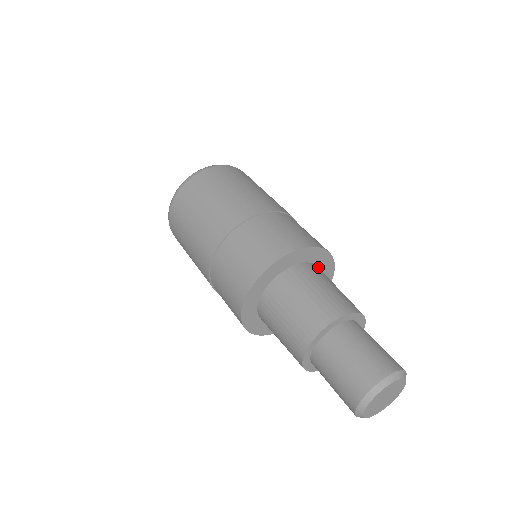
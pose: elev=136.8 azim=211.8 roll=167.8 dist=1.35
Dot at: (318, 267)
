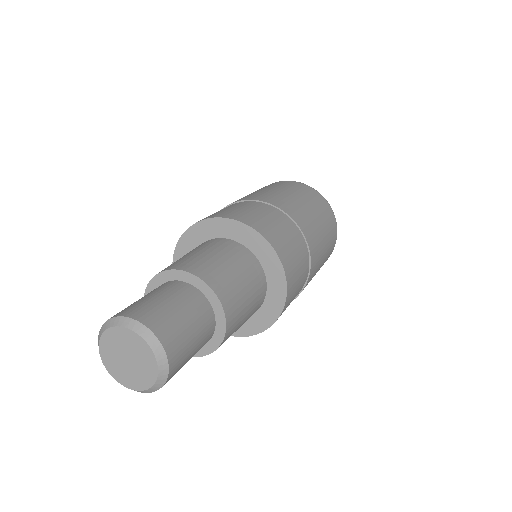
Dot at: (236, 241)
